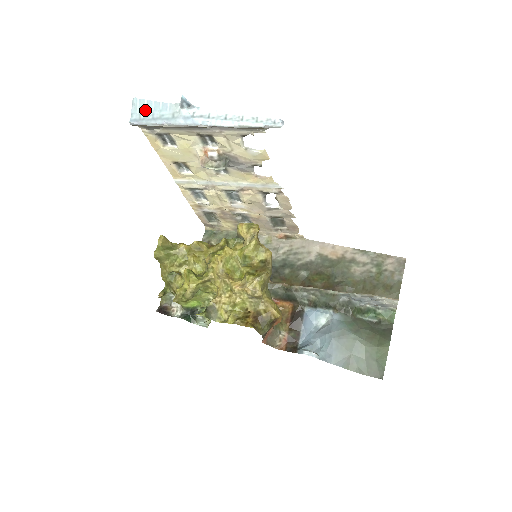
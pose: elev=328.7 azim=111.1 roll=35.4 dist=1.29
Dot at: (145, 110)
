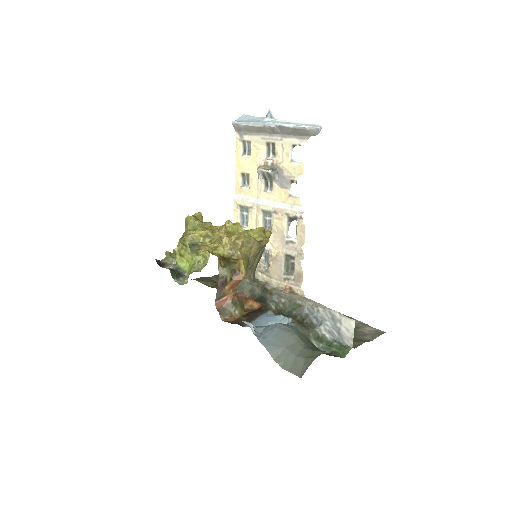
Dot at: (245, 119)
